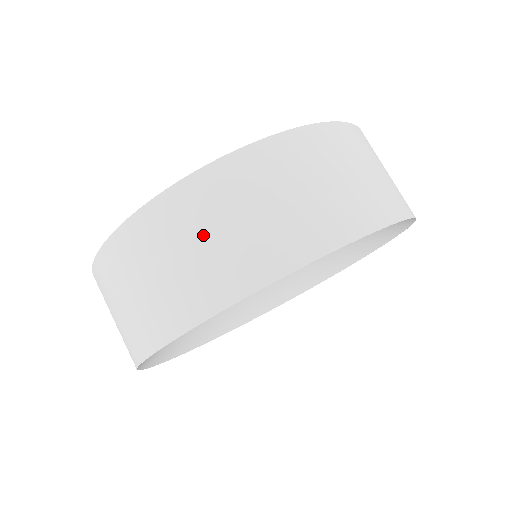
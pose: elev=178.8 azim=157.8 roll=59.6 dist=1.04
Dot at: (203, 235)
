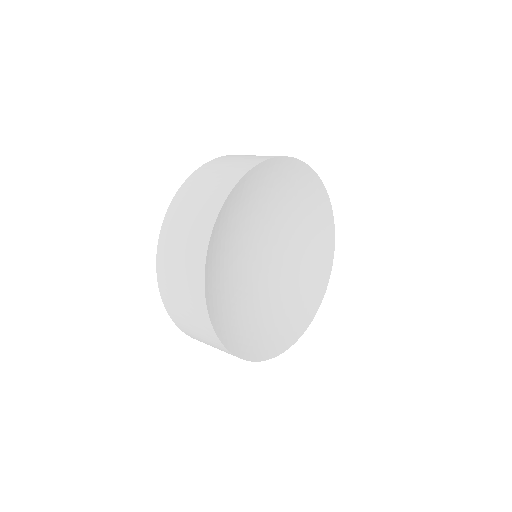
Dot at: (177, 255)
